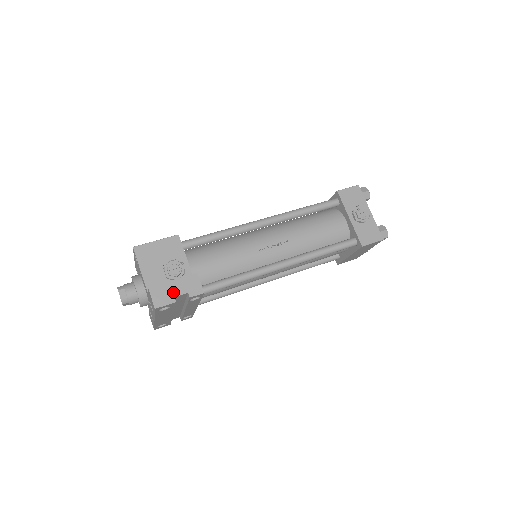
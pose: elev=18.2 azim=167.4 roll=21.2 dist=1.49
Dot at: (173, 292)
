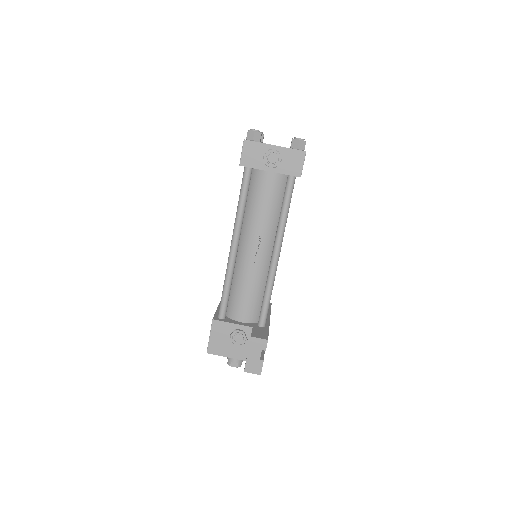
Dot at: (256, 359)
